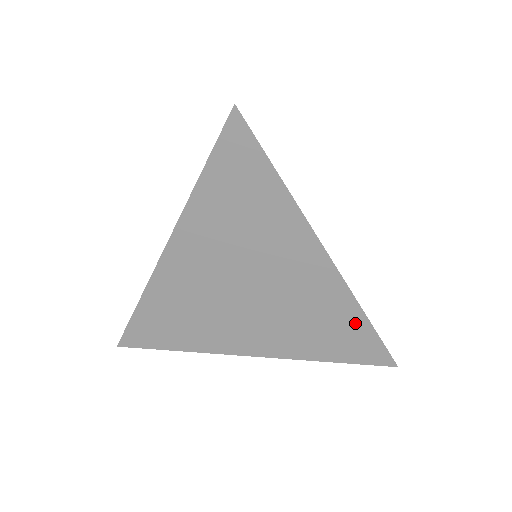
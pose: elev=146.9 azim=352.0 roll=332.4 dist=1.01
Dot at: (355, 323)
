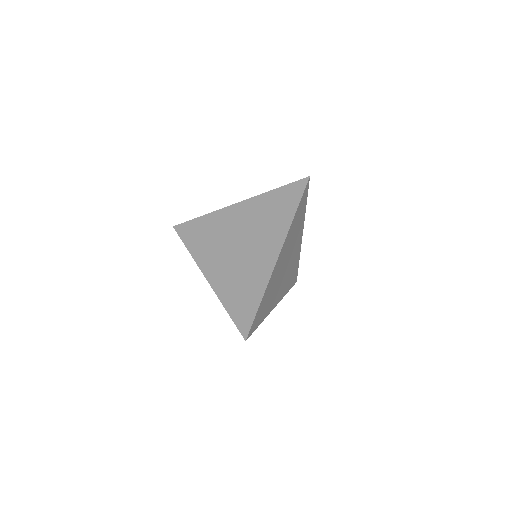
Dot at: (255, 298)
